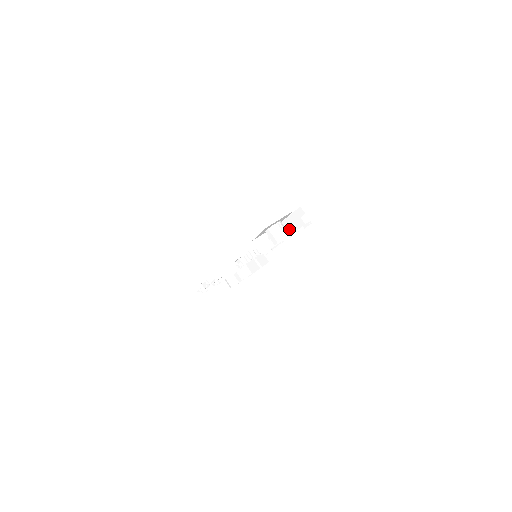
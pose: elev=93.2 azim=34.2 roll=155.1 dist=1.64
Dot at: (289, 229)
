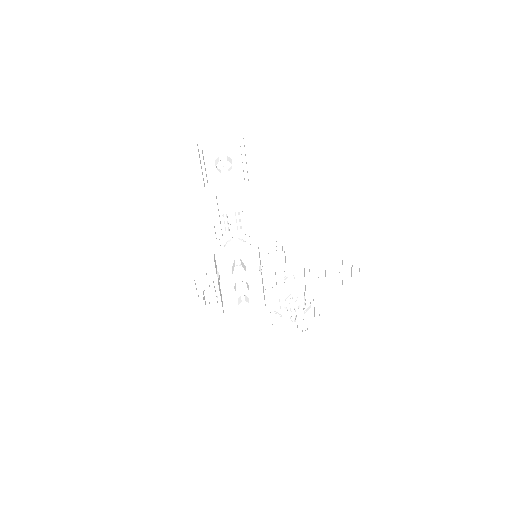
Dot at: occluded
